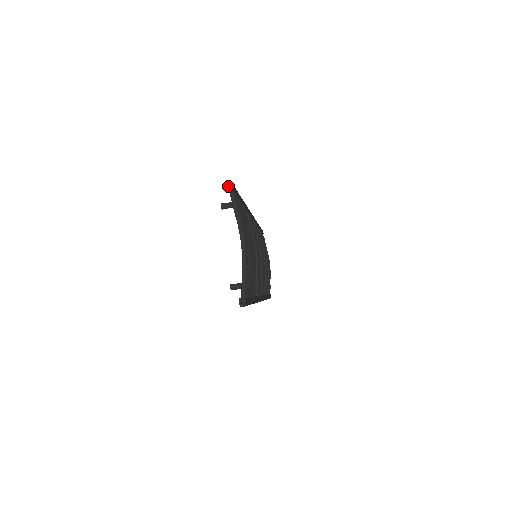
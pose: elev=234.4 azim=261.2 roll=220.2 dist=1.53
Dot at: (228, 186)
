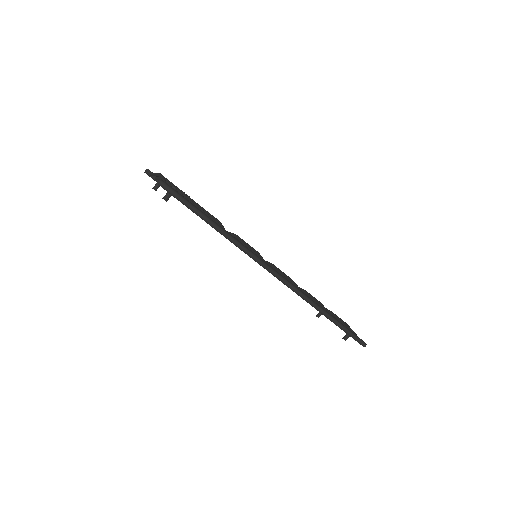
Dot at: (150, 176)
